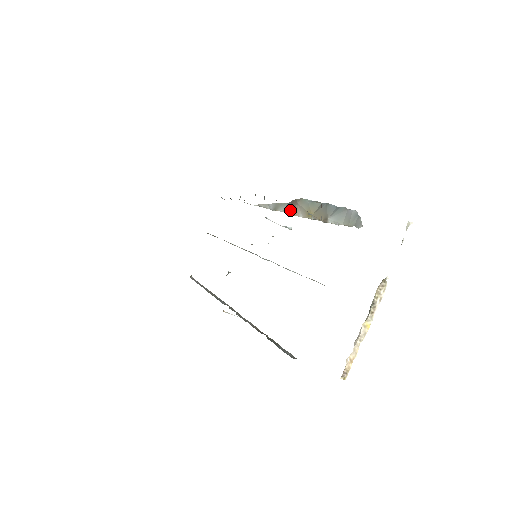
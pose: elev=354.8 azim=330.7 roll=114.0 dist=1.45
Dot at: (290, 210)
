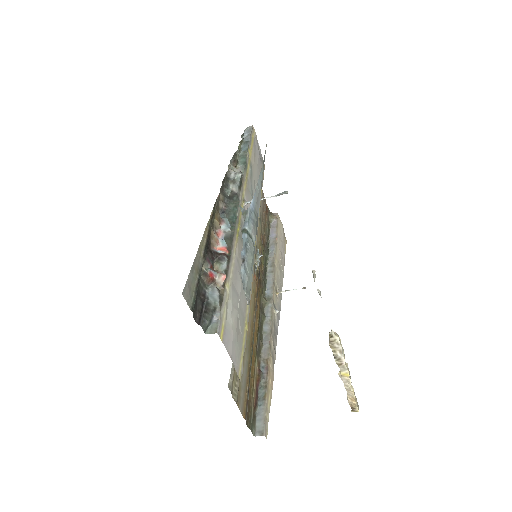
Dot at: occluded
